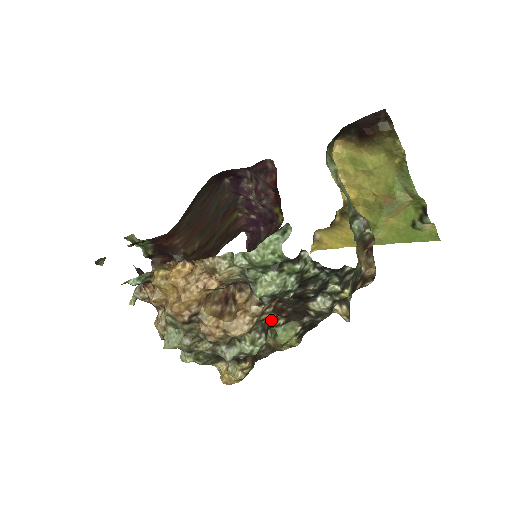
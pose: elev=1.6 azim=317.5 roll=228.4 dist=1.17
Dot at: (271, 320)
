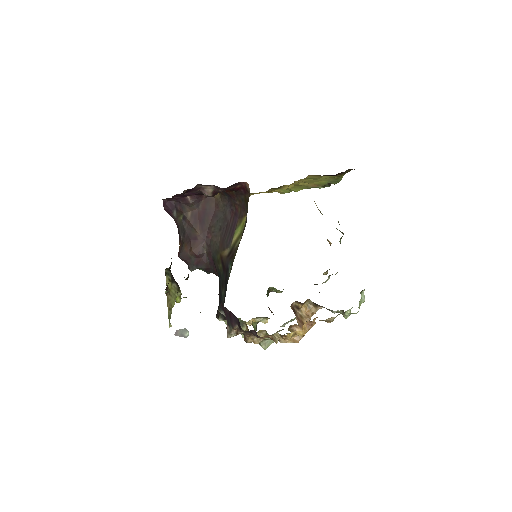
Dot at: occluded
